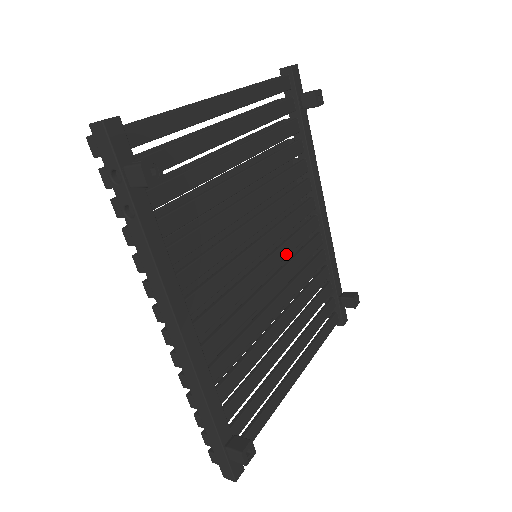
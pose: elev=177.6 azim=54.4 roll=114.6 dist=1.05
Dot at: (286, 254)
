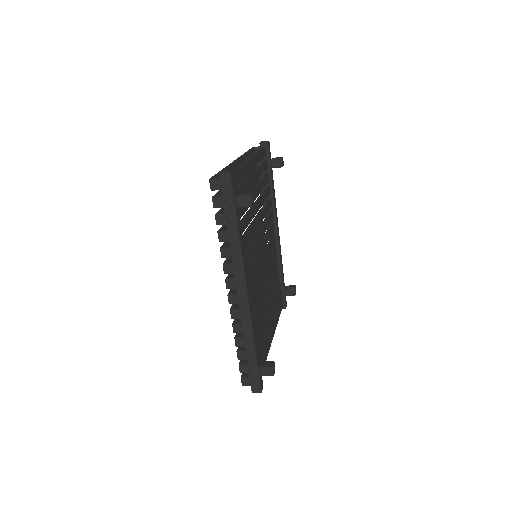
Dot at: (268, 256)
